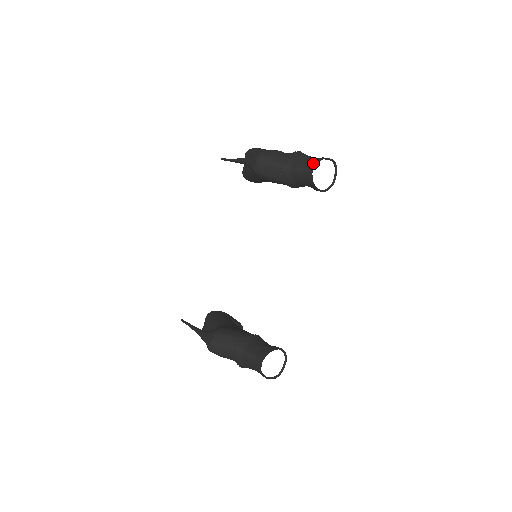
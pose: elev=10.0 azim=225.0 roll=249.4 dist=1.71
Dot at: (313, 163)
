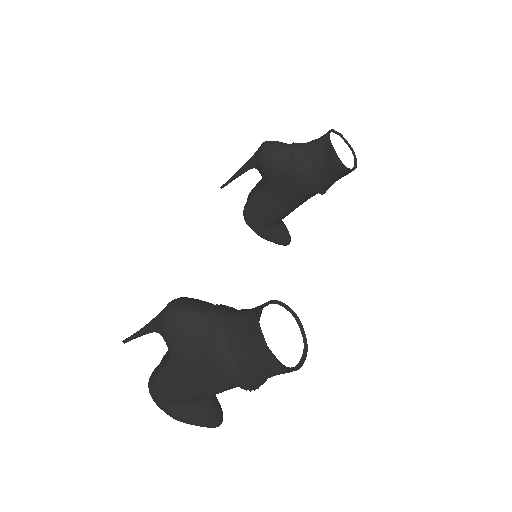
Dot at: occluded
